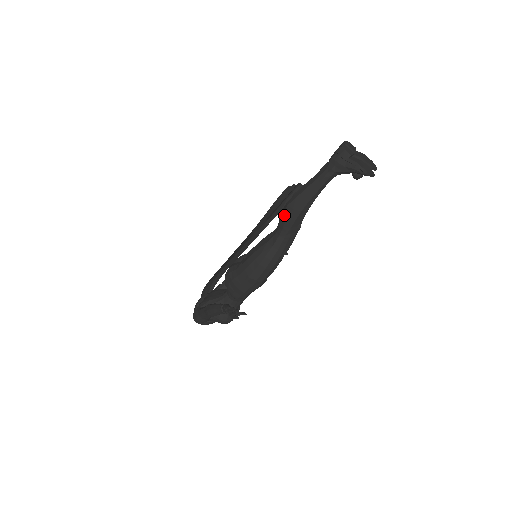
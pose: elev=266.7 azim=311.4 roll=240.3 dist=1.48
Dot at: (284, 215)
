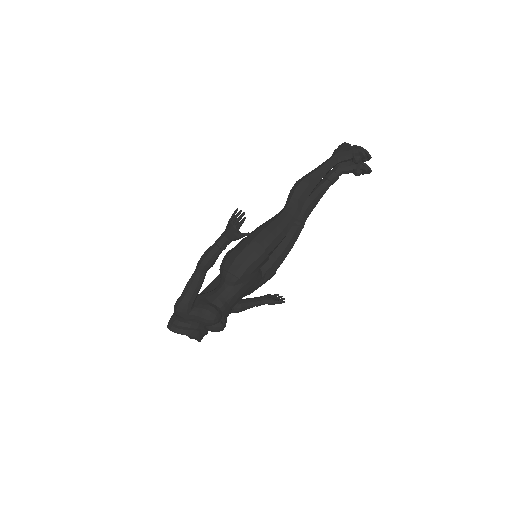
Dot at: (293, 188)
